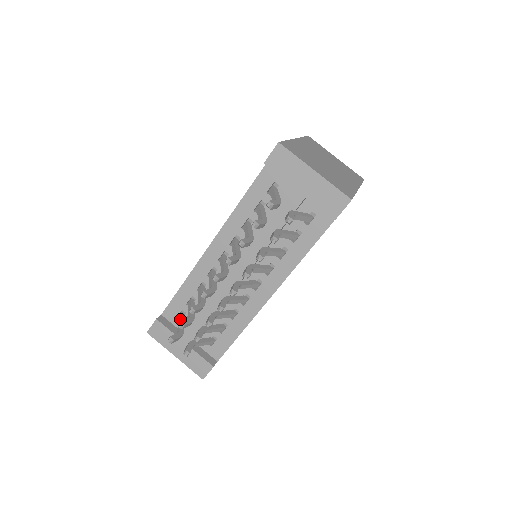
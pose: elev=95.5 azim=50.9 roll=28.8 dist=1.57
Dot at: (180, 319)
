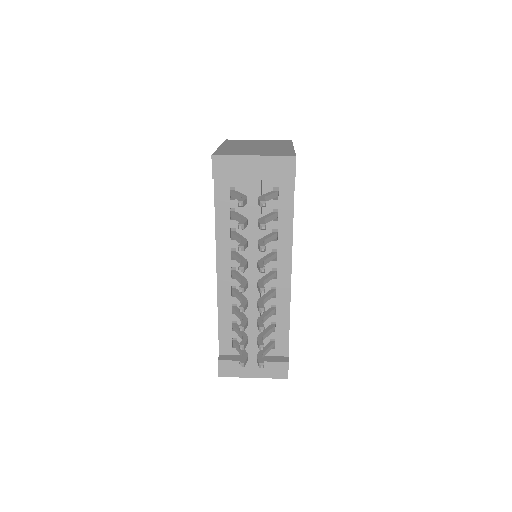
Dot at: (236, 346)
